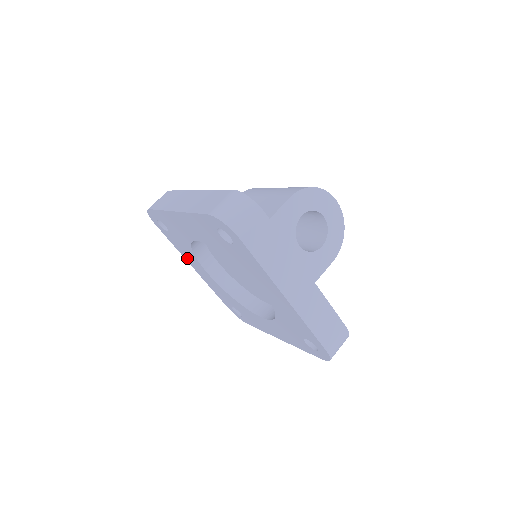
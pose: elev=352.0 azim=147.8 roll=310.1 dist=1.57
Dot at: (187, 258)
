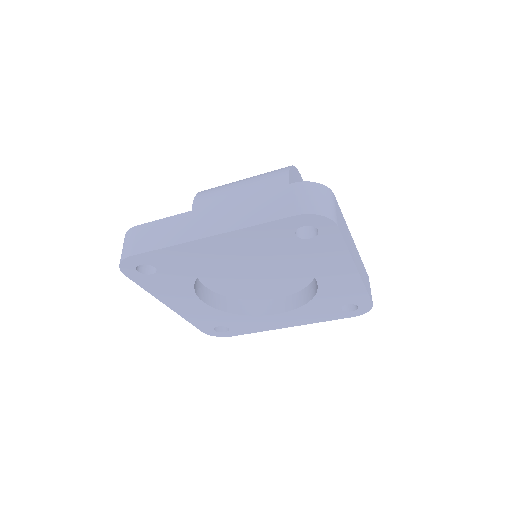
Dot at: (166, 298)
